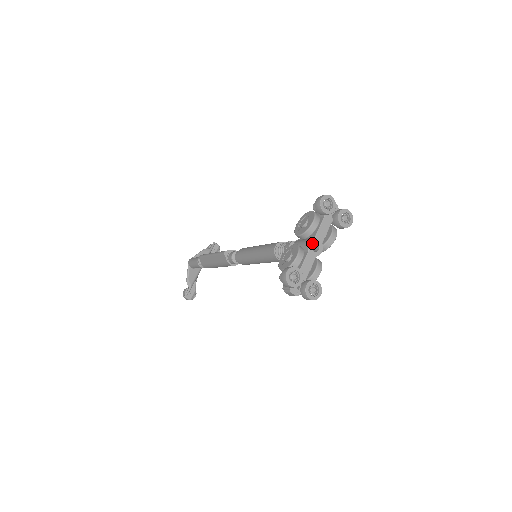
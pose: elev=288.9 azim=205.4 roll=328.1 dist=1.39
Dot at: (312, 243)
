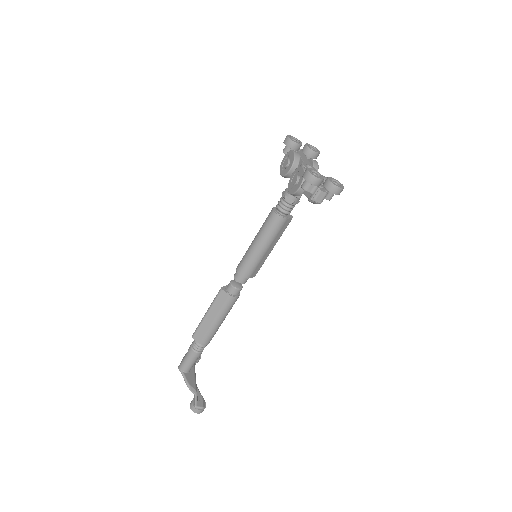
Dot at: (305, 165)
